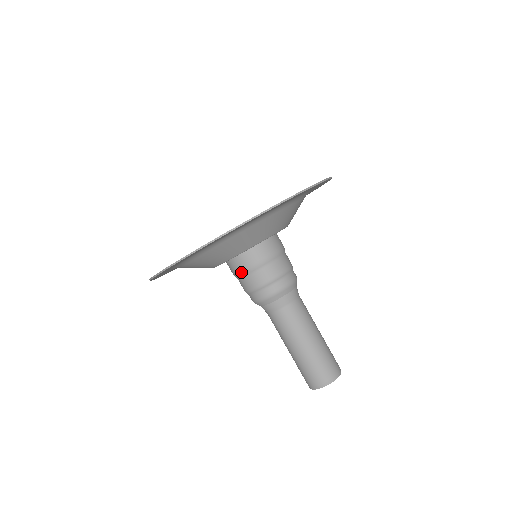
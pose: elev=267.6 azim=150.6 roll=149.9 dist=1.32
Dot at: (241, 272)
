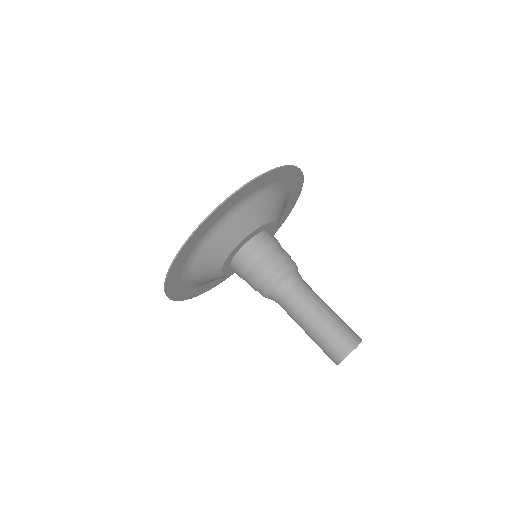
Dot at: (240, 276)
